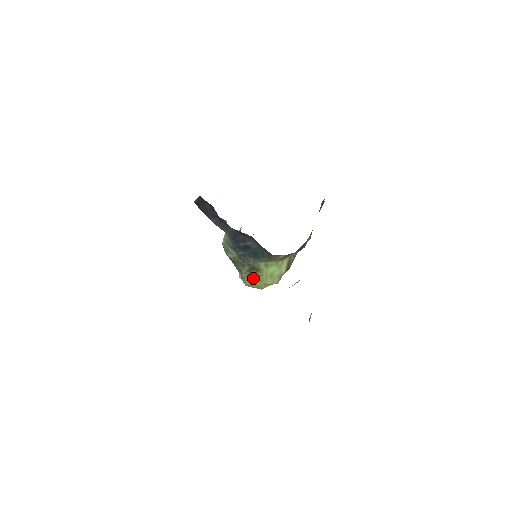
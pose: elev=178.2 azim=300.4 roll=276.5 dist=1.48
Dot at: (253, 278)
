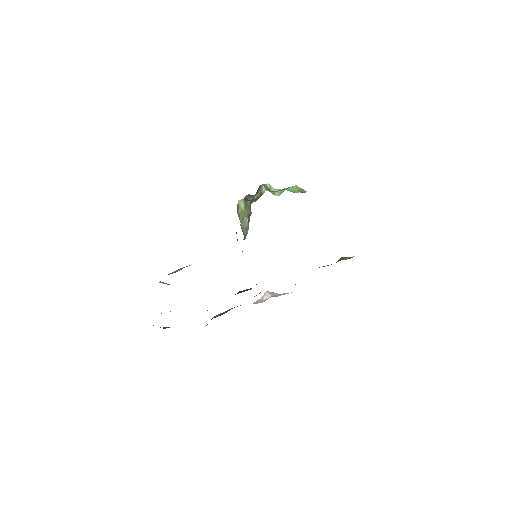
Dot at: occluded
